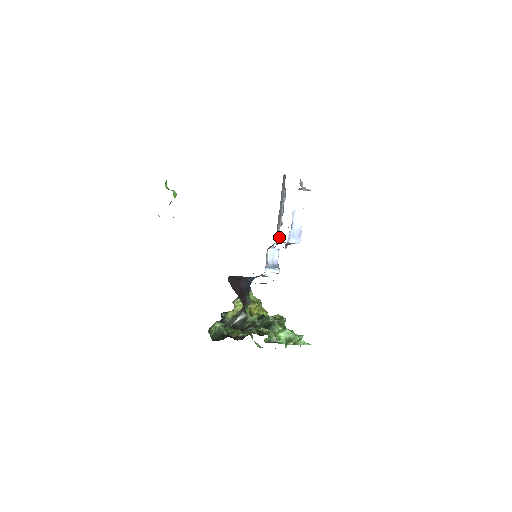
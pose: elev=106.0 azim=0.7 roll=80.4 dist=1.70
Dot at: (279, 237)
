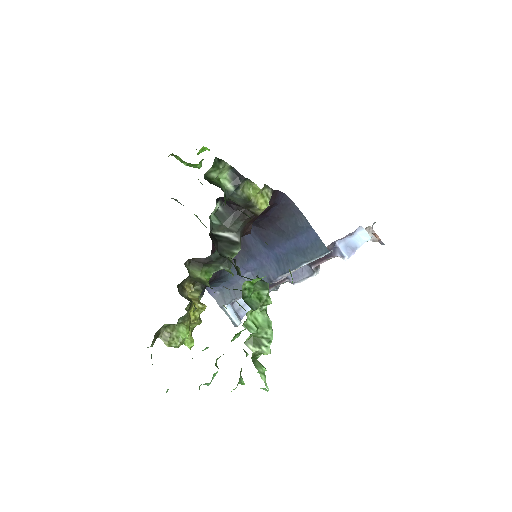
Dot at: occluded
